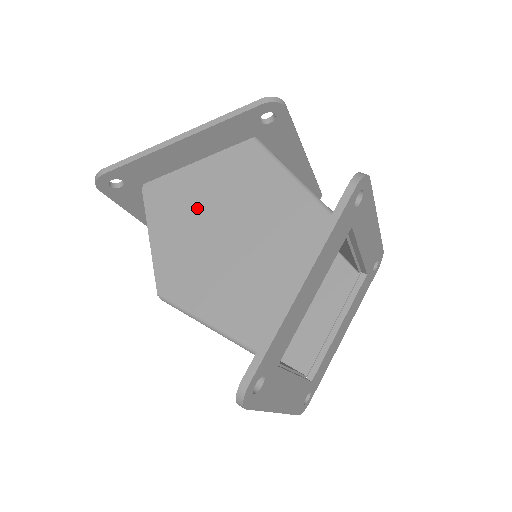
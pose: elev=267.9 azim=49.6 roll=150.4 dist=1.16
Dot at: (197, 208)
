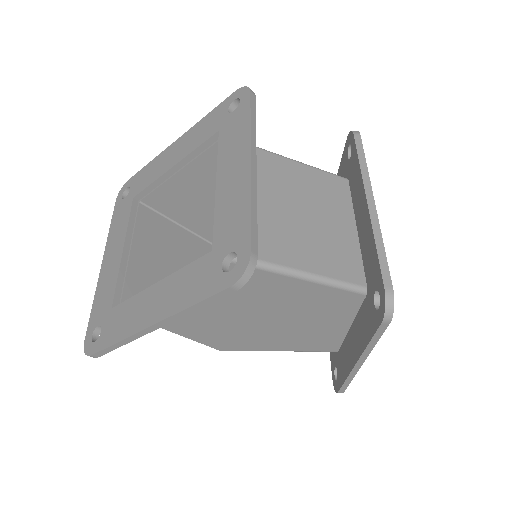
Dot at: (204, 313)
